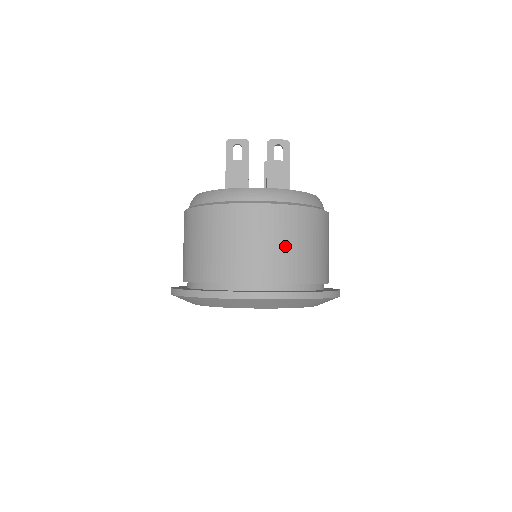
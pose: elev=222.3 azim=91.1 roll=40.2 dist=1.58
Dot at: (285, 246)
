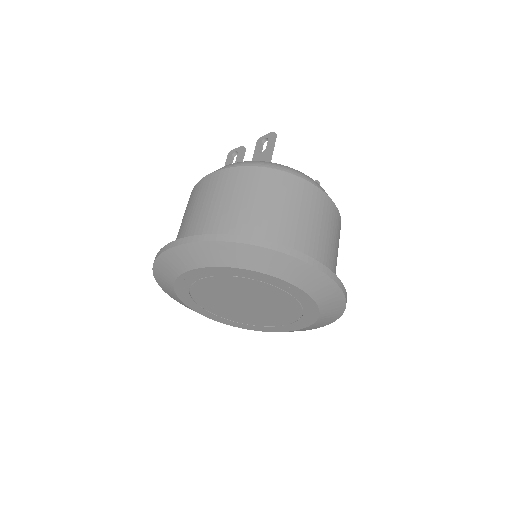
Dot at: (227, 201)
